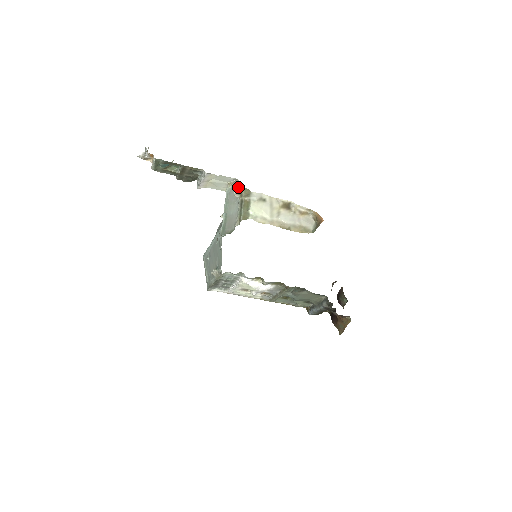
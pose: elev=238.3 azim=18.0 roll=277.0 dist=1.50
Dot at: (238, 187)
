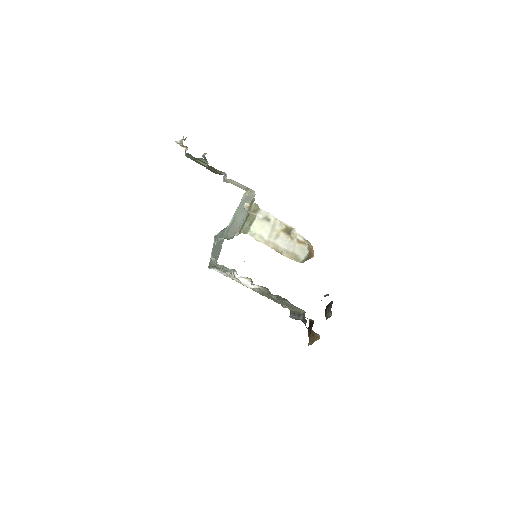
Dot at: (252, 199)
